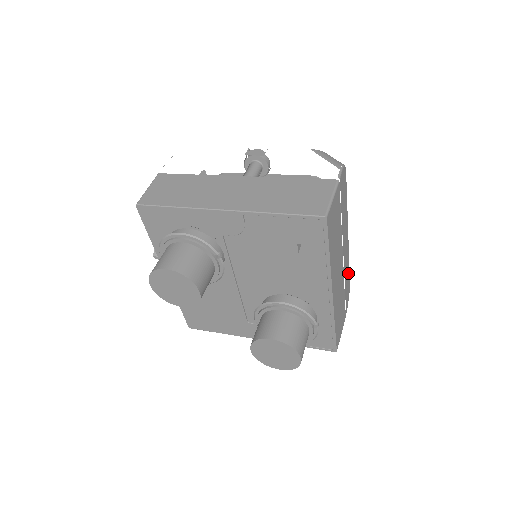
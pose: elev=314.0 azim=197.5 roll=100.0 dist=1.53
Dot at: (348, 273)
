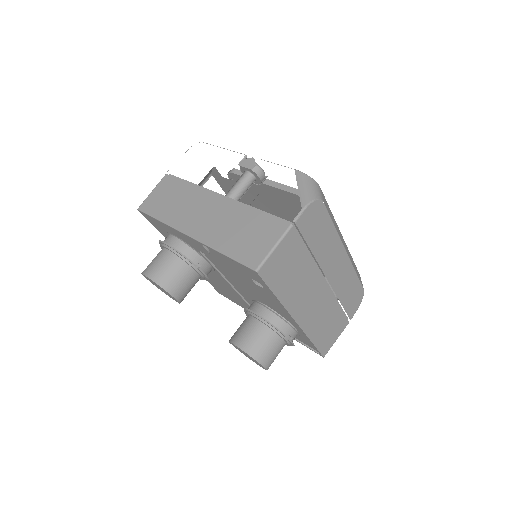
Dot at: (354, 283)
